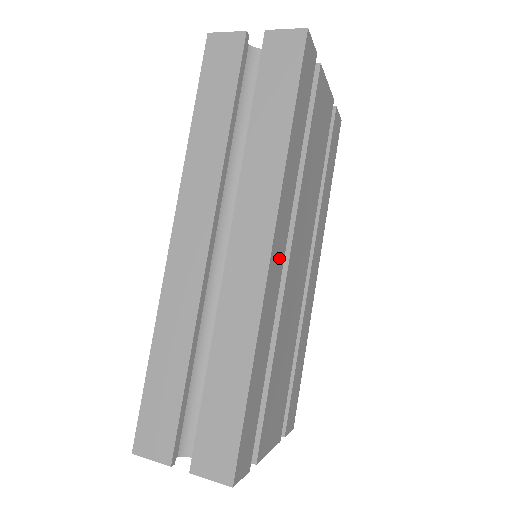
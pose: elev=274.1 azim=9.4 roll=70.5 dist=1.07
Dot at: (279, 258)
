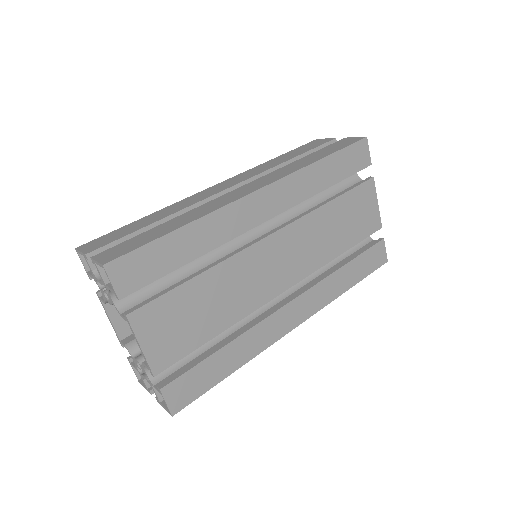
Dot at: (261, 211)
